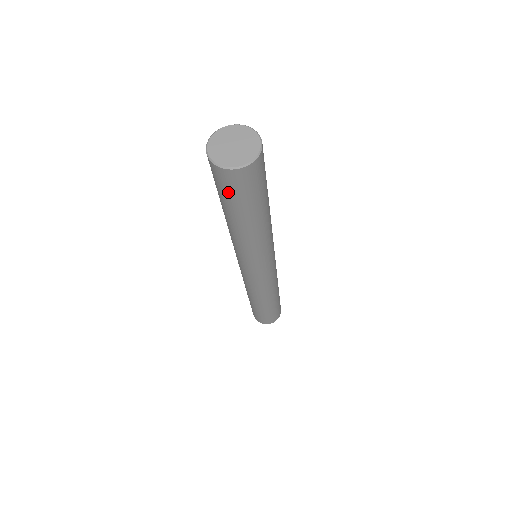
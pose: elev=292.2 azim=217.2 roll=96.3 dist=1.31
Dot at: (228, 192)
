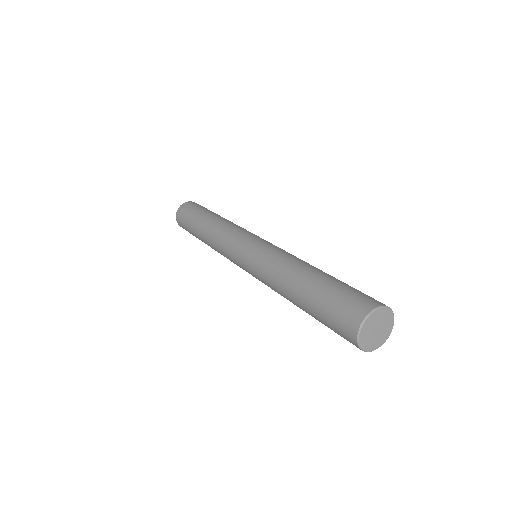
Dot at: occluded
